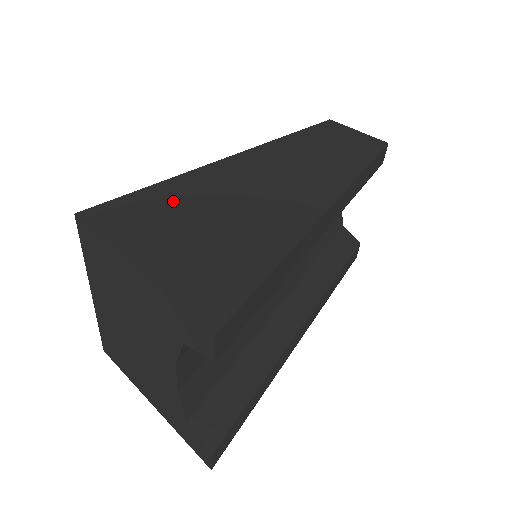
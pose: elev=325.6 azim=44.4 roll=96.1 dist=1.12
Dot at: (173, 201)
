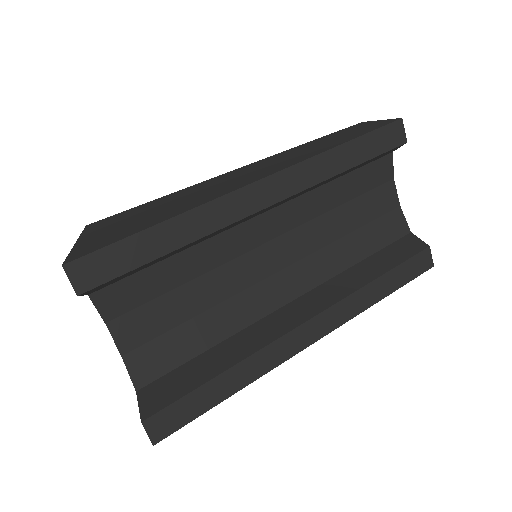
Dot at: (150, 205)
